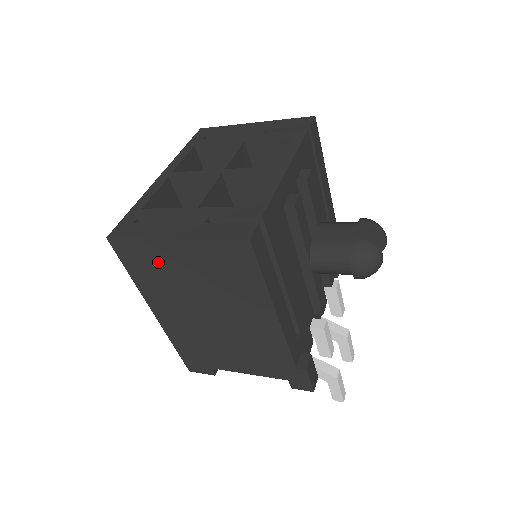
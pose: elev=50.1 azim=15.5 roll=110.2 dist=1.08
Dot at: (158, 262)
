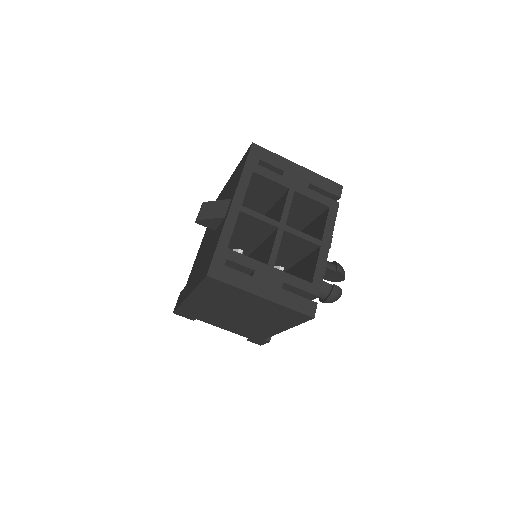
Dot at: (233, 295)
